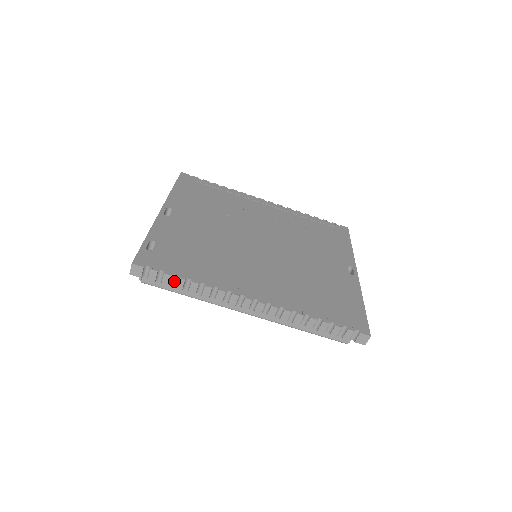
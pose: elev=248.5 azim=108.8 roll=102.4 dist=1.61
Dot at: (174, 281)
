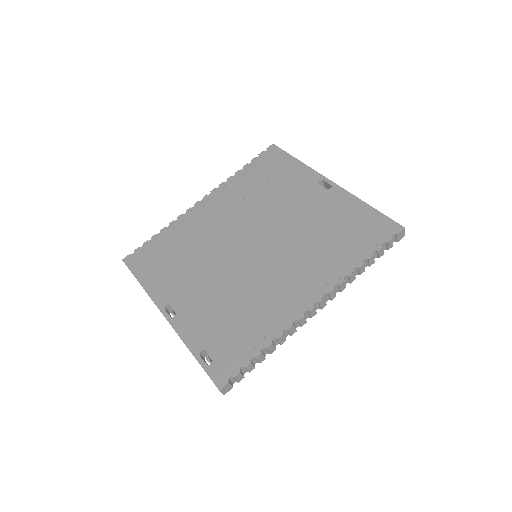
Dot at: (254, 361)
